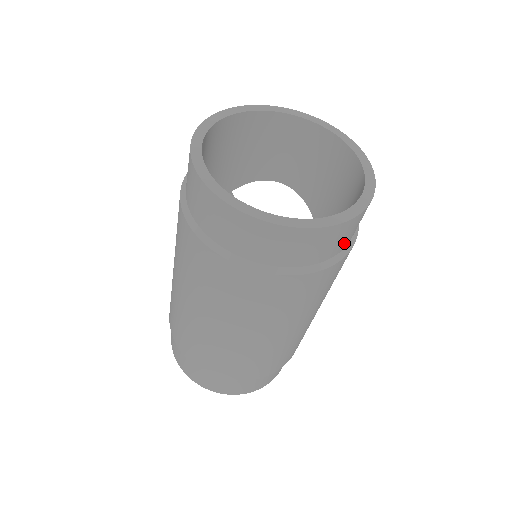
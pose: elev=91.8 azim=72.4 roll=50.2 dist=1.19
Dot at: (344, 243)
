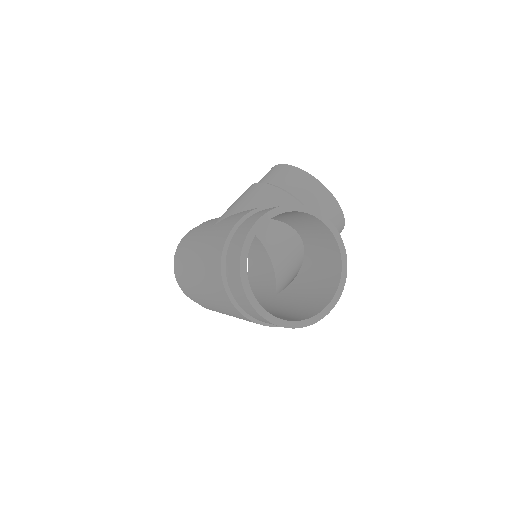
Dot at: occluded
